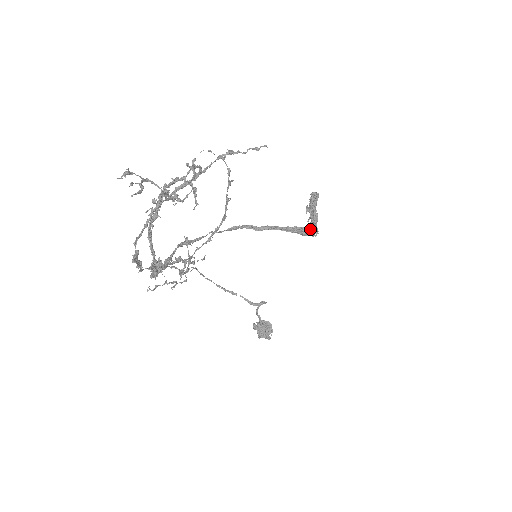
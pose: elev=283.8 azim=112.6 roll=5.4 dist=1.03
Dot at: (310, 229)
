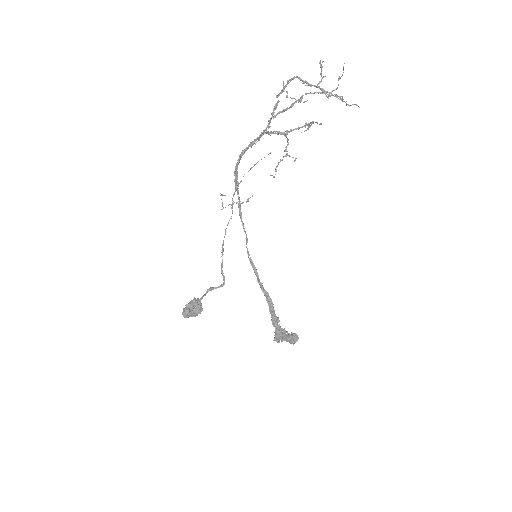
Dot at: (279, 325)
